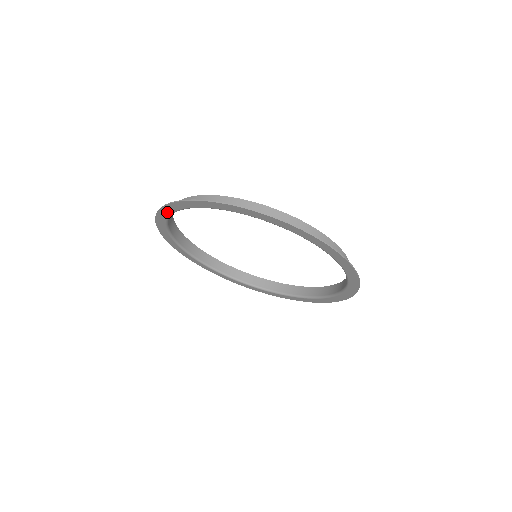
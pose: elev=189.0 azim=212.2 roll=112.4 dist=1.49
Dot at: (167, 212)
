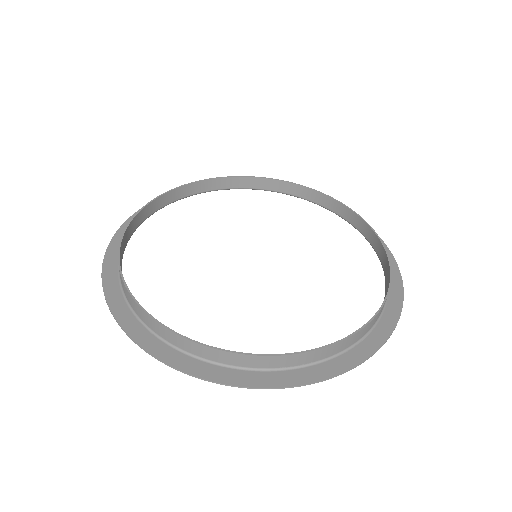
Dot at: (116, 295)
